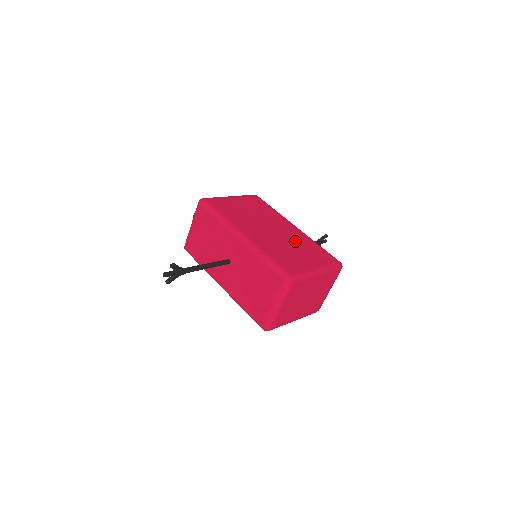
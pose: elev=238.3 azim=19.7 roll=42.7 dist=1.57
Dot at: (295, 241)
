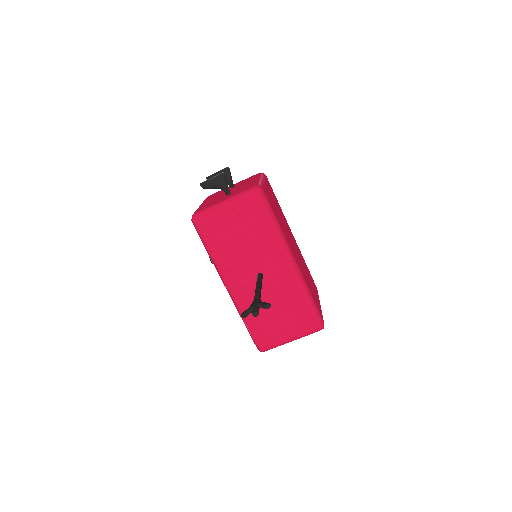
Dot at: (303, 262)
